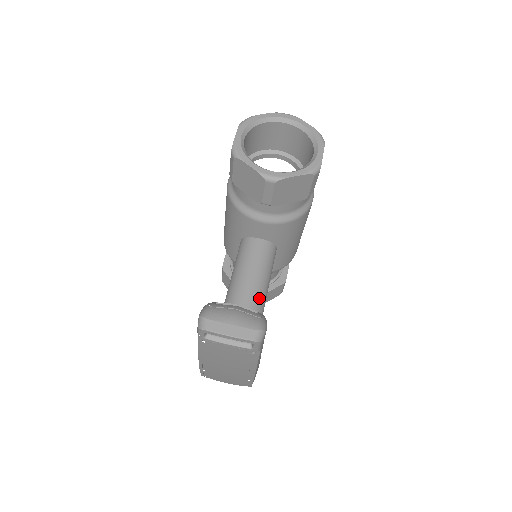
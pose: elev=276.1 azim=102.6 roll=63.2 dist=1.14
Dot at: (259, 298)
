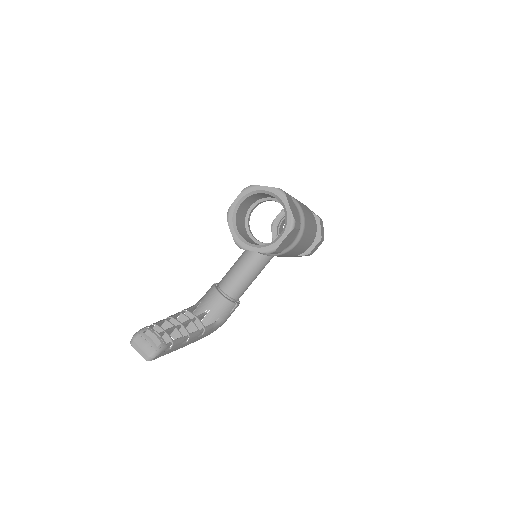
Dot at: (238, 288)
